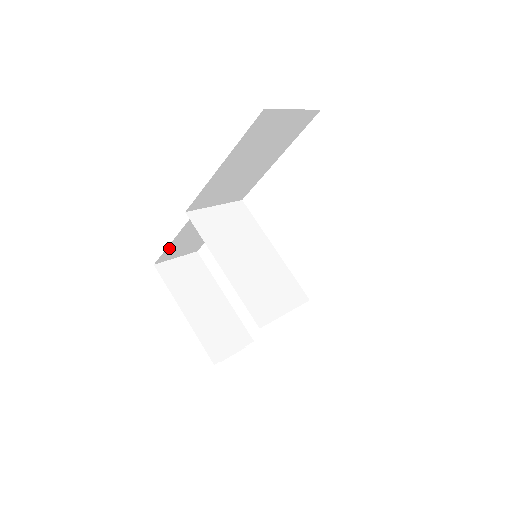
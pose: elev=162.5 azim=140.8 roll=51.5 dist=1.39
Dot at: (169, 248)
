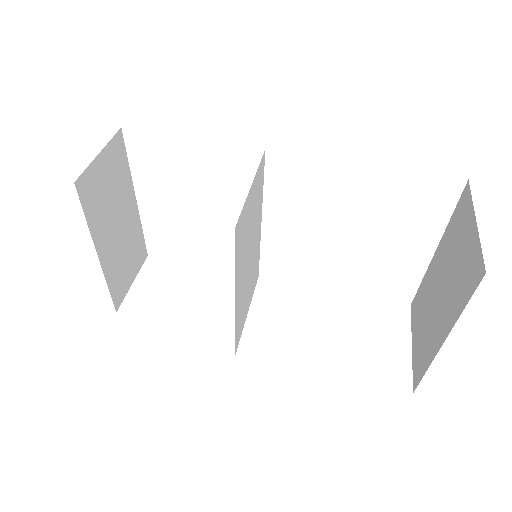
Dot at: occluded
